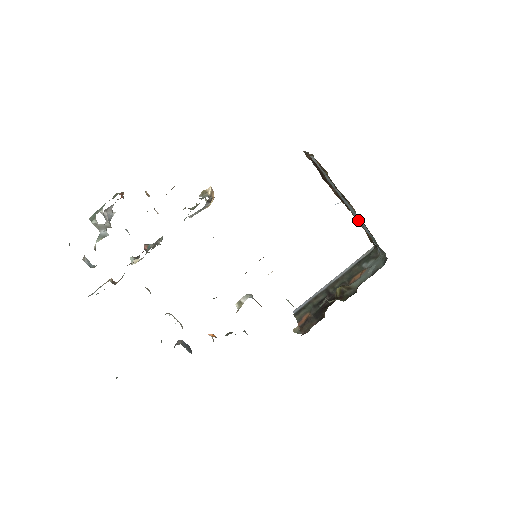
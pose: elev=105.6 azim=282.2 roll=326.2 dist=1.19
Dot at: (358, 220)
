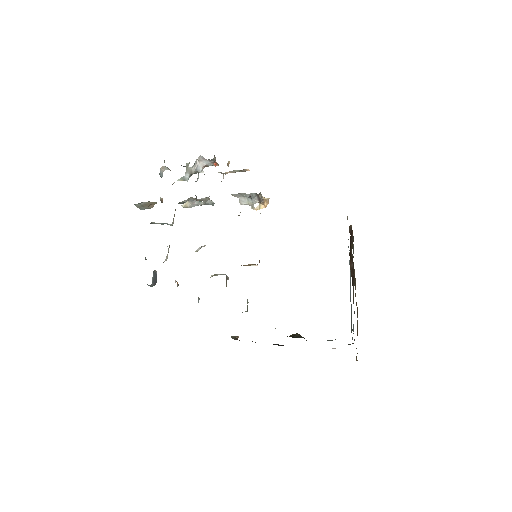
Dot at: (350, 288)
